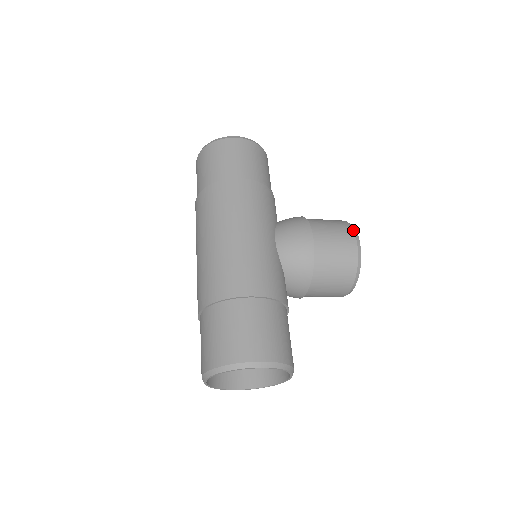
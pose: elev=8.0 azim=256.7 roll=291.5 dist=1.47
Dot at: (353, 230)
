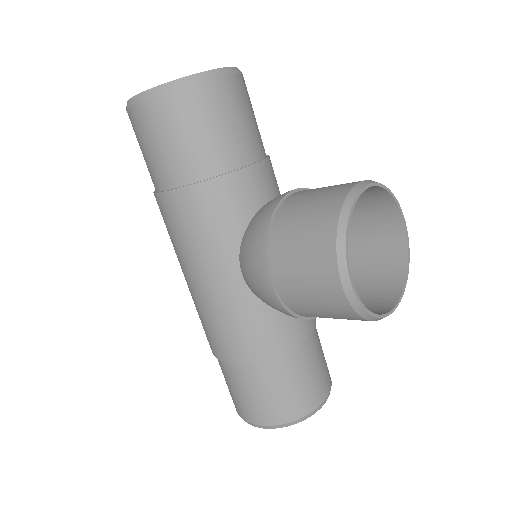
Dot at: (336, 260)
